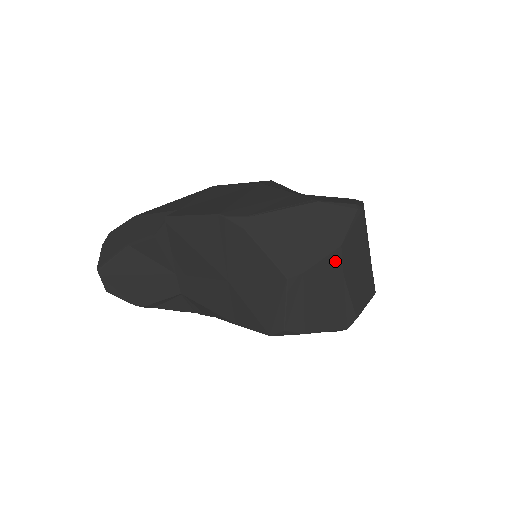
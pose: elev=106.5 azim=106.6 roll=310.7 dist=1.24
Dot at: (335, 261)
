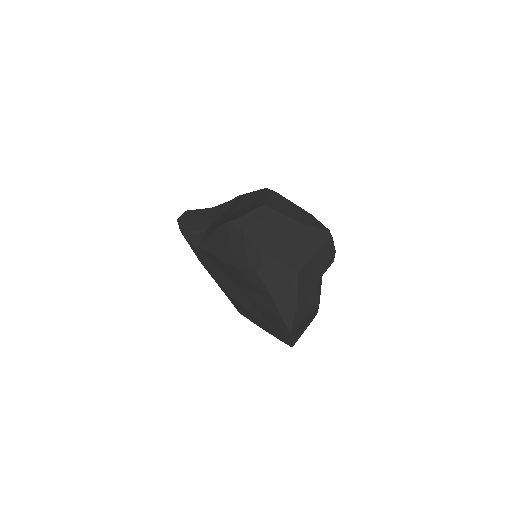
Dot at: (293, 225)
